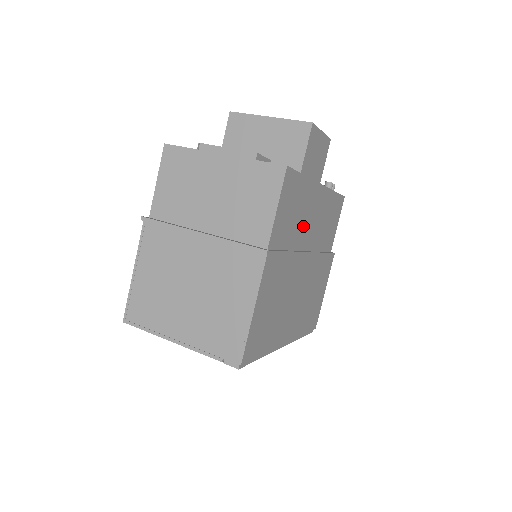
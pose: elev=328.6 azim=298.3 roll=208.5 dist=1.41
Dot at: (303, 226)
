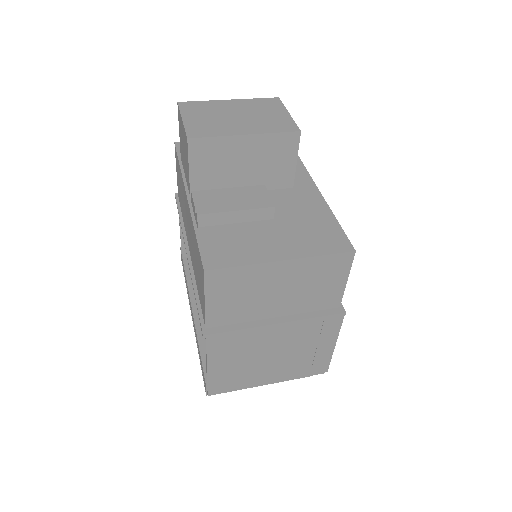
Dot at: occluded
